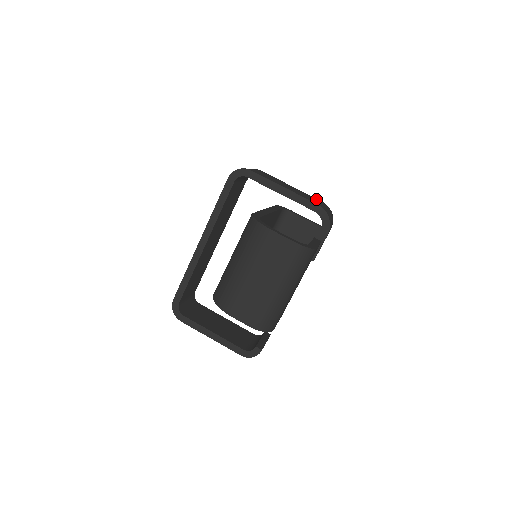
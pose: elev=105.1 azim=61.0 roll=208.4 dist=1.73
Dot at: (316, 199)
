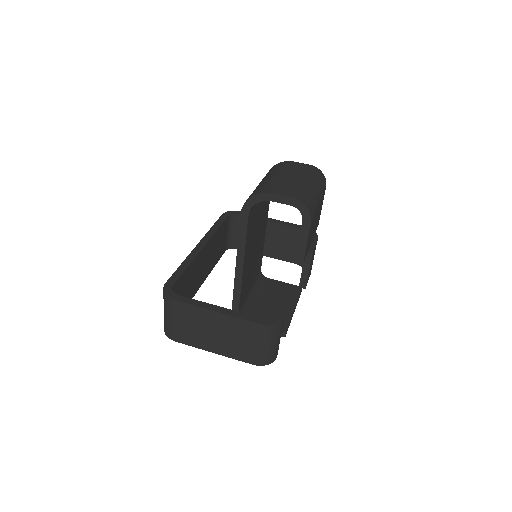
Dot at: occluded
